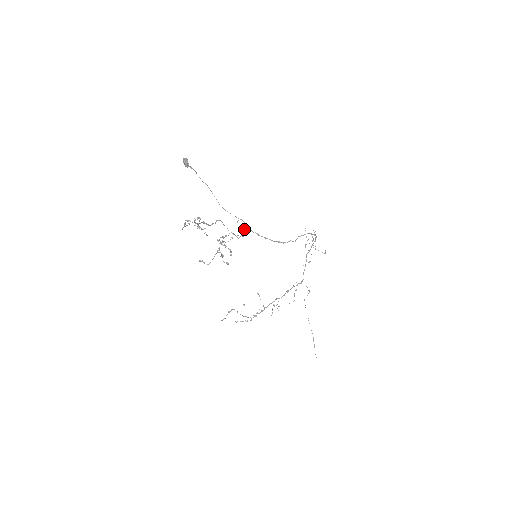
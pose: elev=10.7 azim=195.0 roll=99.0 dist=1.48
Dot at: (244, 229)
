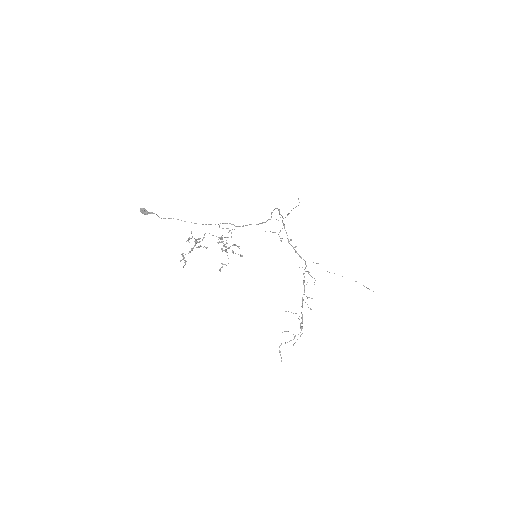
Dot at: occluded
